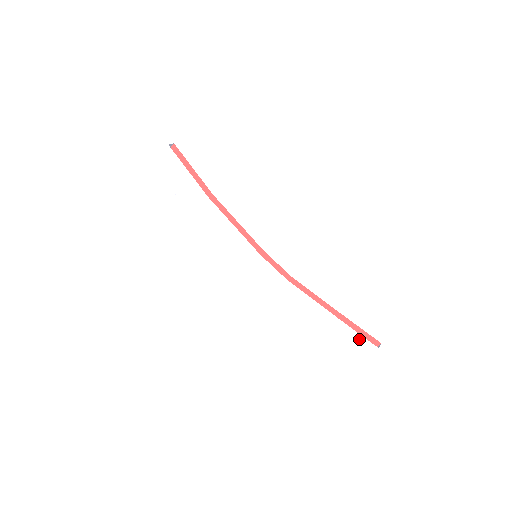
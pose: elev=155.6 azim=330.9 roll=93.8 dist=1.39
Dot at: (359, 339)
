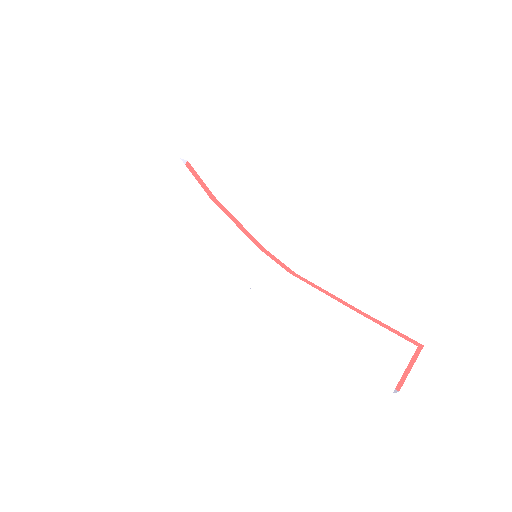
Dot at: (387, 338)
